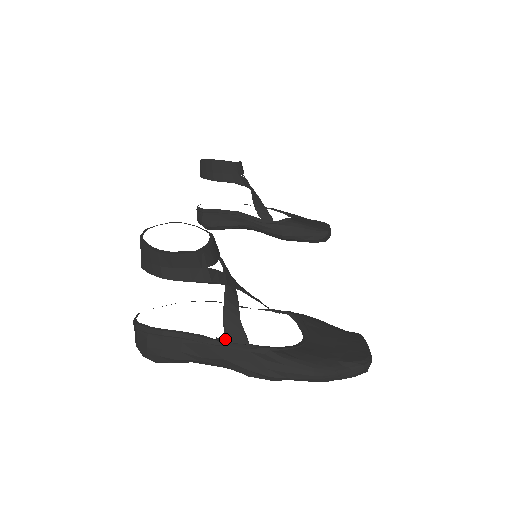
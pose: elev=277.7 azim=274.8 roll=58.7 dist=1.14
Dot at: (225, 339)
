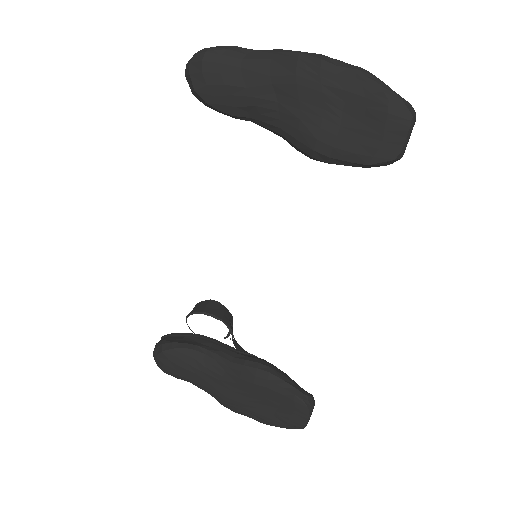
Dot at: occluded
